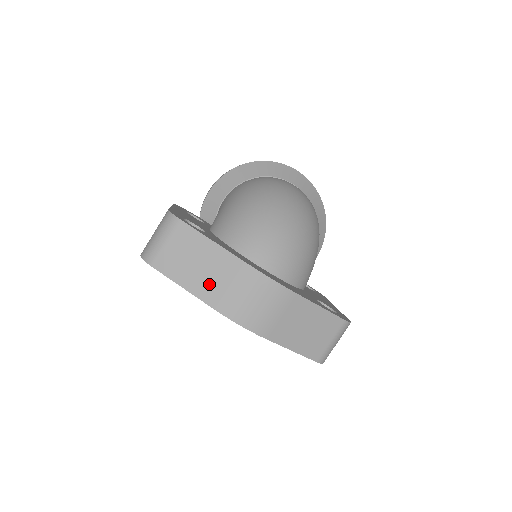
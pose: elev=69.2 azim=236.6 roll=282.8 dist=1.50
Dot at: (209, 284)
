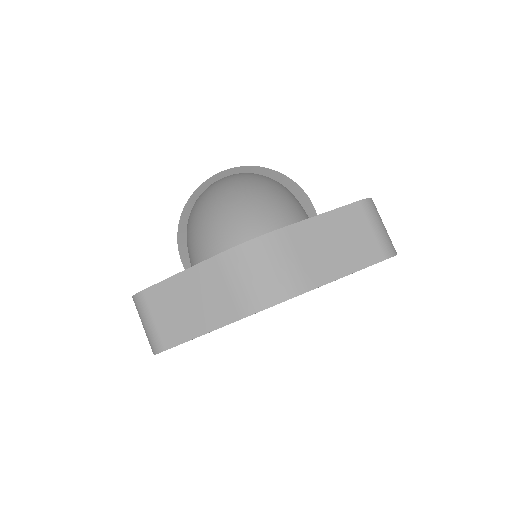
Dot at: (213, 307)
